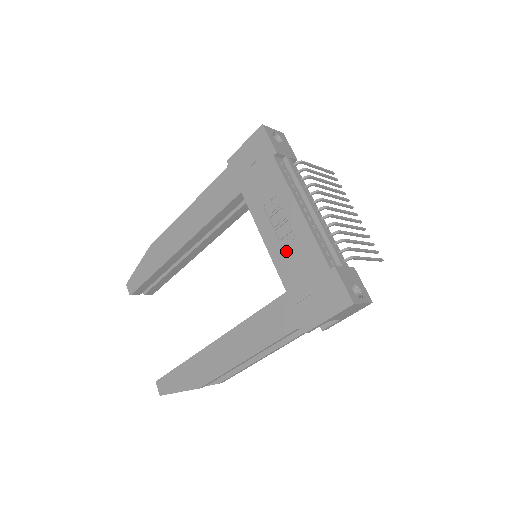
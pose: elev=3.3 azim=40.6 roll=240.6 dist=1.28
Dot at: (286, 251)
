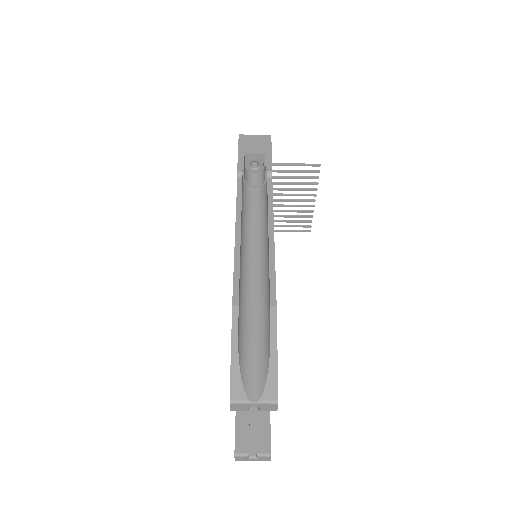
Dot at: occluded
